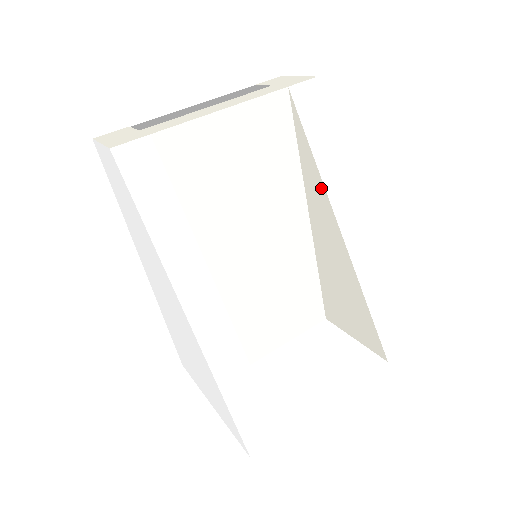
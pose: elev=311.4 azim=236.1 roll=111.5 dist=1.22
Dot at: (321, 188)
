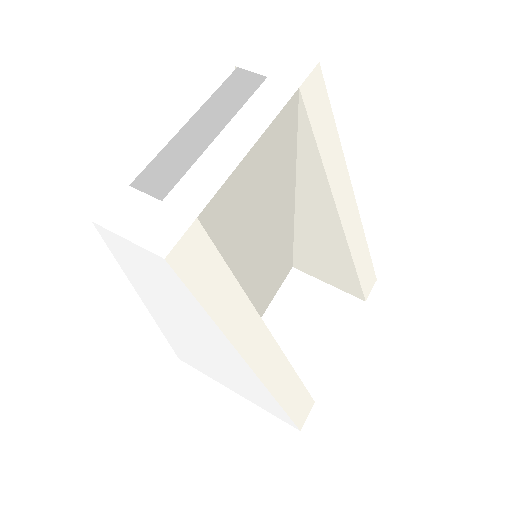
Dot at: (323, 183)
